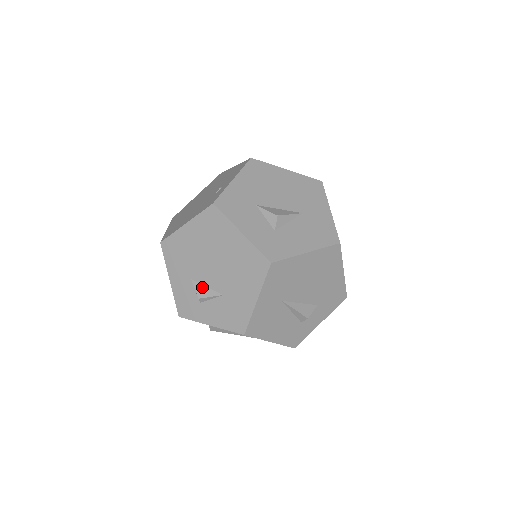
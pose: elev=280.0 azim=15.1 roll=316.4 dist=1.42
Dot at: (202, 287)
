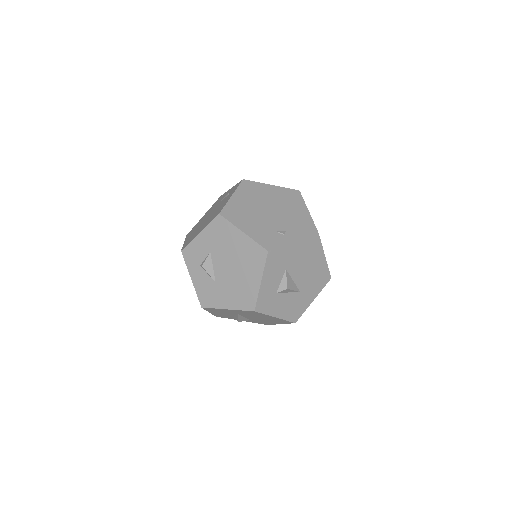
Dot at: (211, 264)
